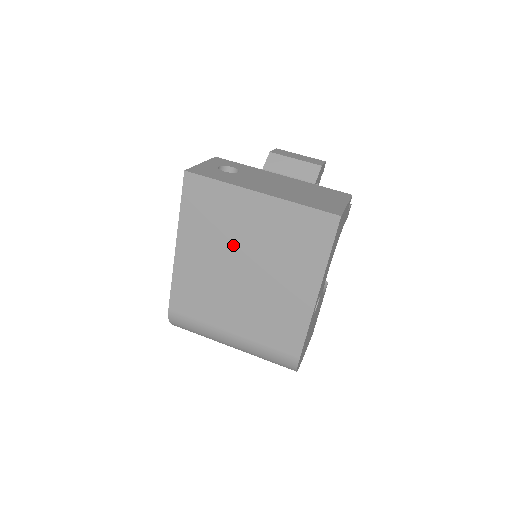
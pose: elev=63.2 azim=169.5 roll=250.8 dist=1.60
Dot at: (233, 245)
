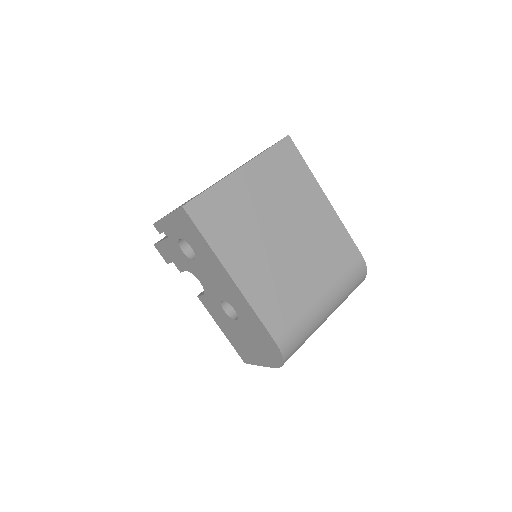
Dot at: (261, 225)
